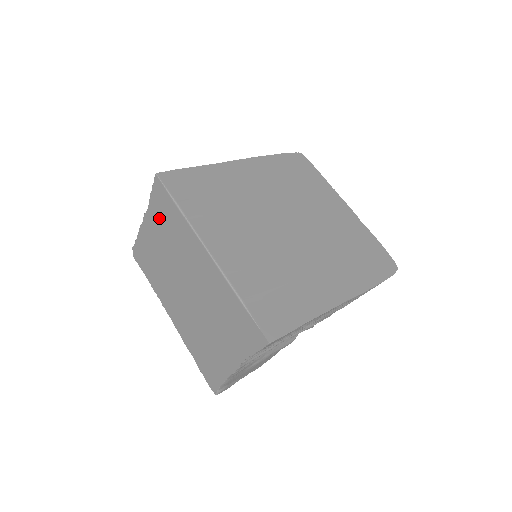
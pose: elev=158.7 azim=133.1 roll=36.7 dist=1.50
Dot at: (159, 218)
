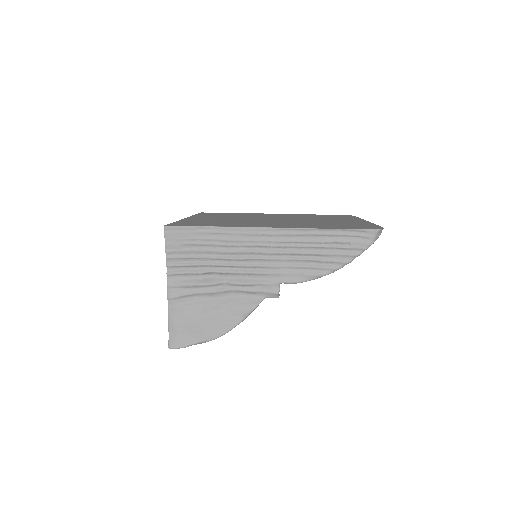
Dot at: occluded
